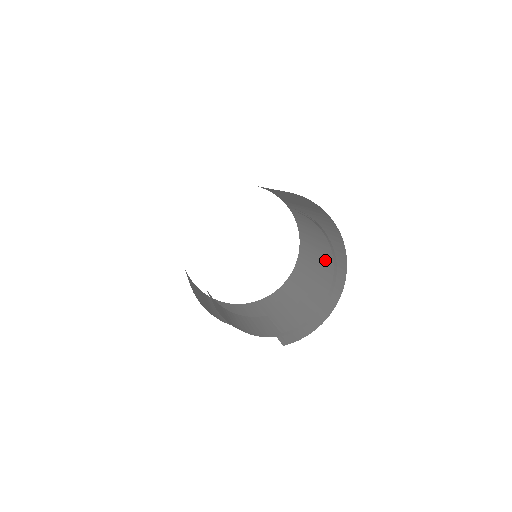
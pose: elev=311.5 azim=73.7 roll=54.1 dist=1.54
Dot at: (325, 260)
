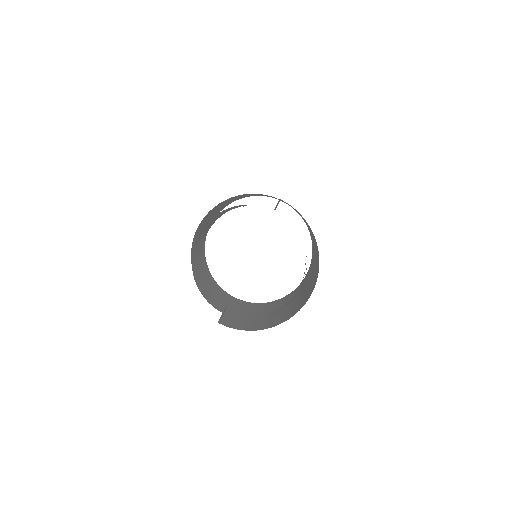
Dot at: (301, 296)
